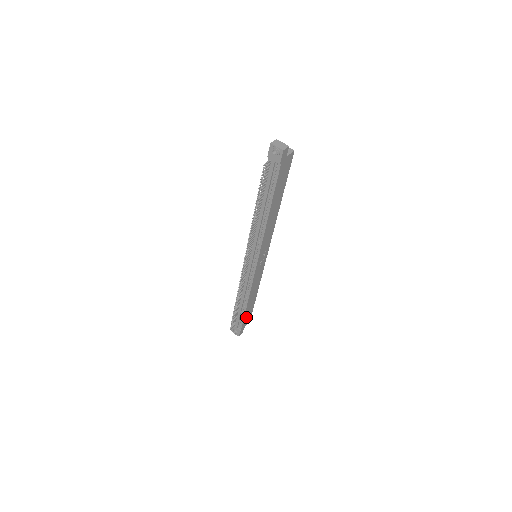
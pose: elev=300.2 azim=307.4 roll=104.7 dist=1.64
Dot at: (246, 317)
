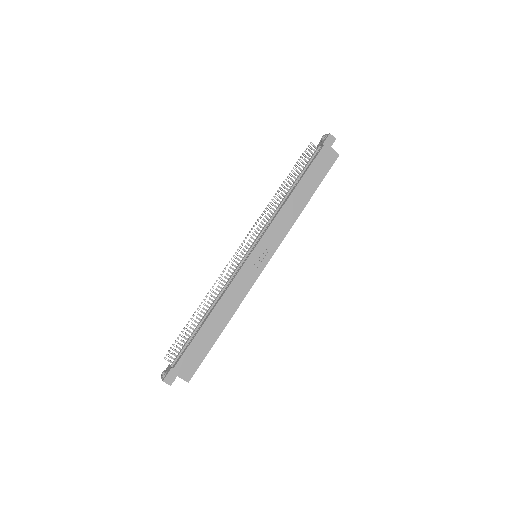
Dot at: (192, 352)
